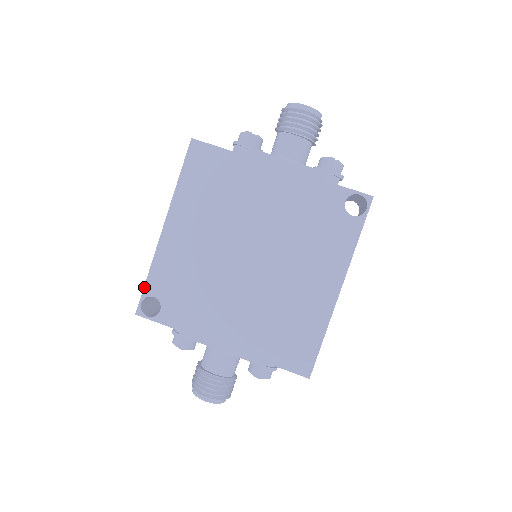
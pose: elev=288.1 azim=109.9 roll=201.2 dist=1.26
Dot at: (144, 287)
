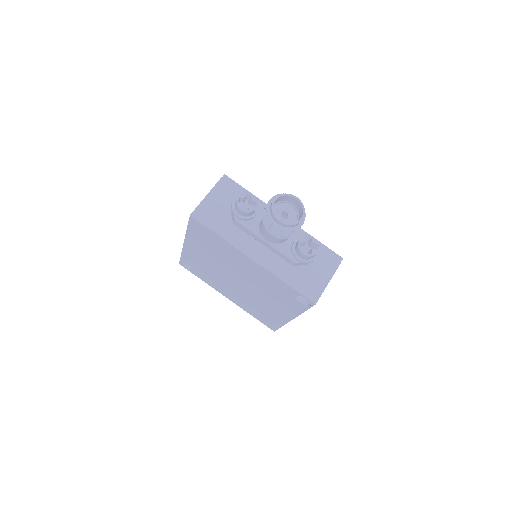
Dot at: (180, 258)
